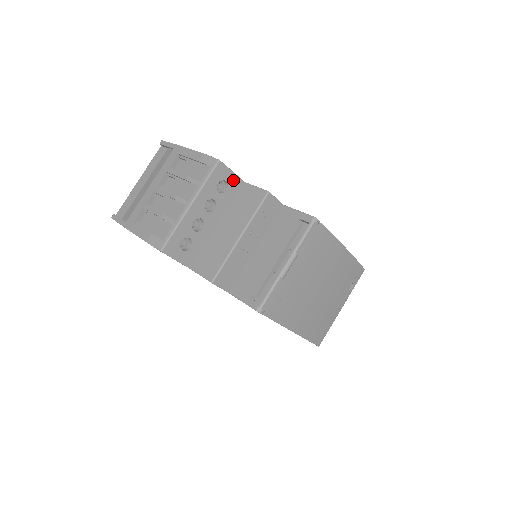
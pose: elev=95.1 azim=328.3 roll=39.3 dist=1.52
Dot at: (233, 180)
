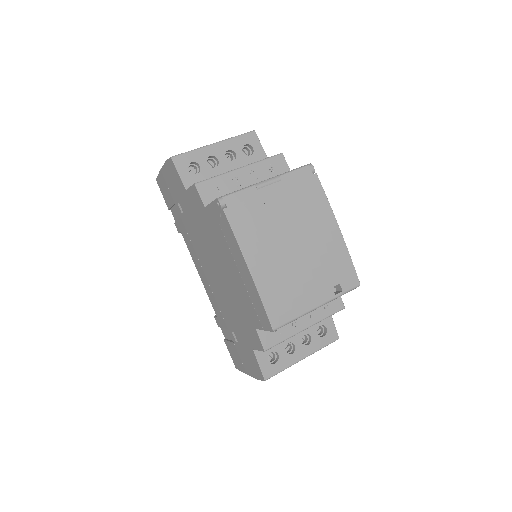
Dot at: (259, 152)
